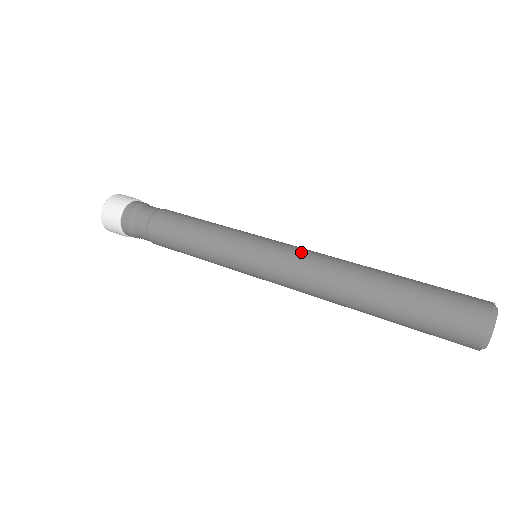
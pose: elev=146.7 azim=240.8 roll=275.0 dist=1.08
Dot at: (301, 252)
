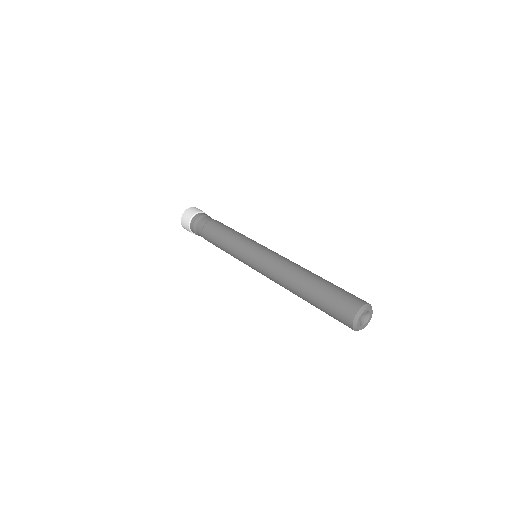
Dot at: (270, 262)
